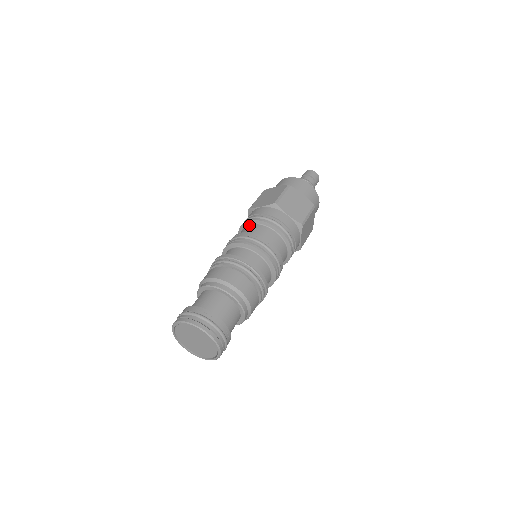
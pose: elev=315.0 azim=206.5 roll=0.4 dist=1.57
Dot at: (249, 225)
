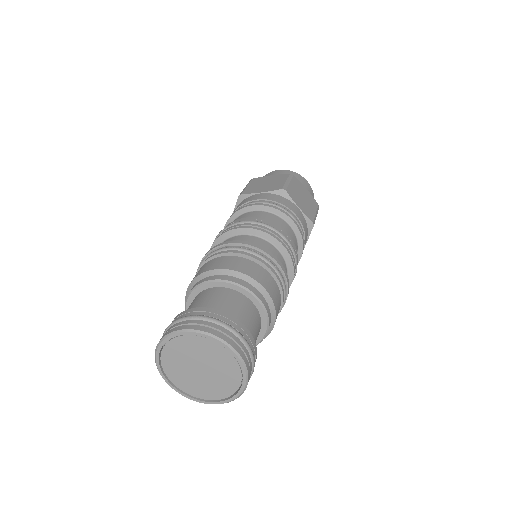
Dot at: occluded
